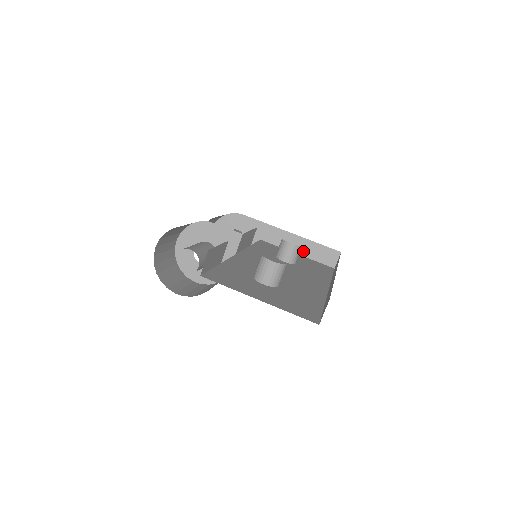
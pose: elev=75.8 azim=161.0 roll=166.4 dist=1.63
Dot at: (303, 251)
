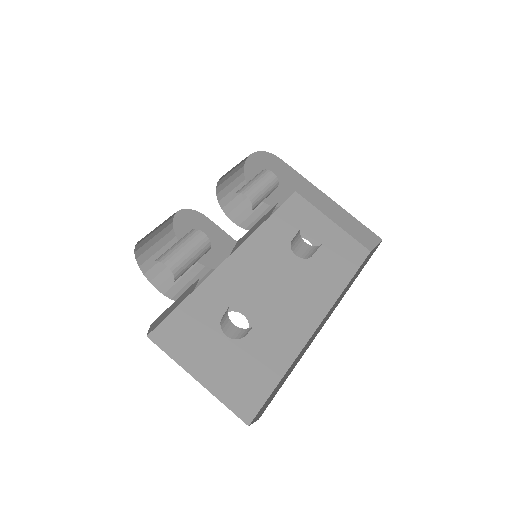
Dot at: (340, 221)
